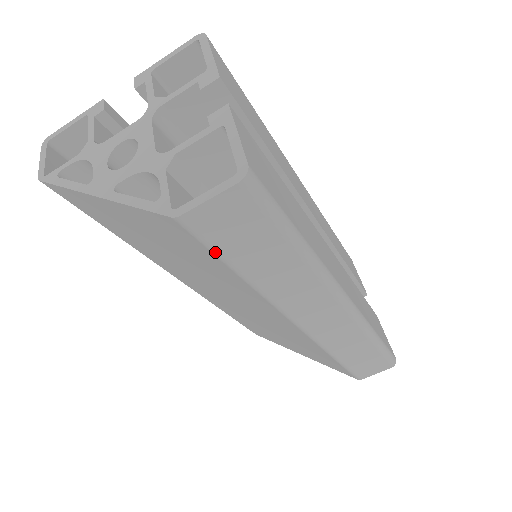
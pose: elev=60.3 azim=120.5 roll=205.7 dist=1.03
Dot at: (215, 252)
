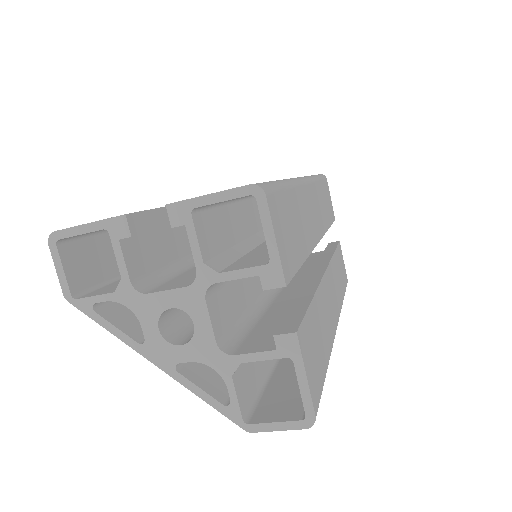
Dot at: occluded
